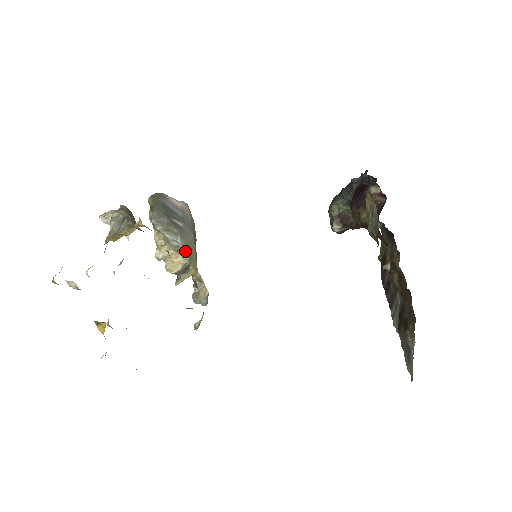
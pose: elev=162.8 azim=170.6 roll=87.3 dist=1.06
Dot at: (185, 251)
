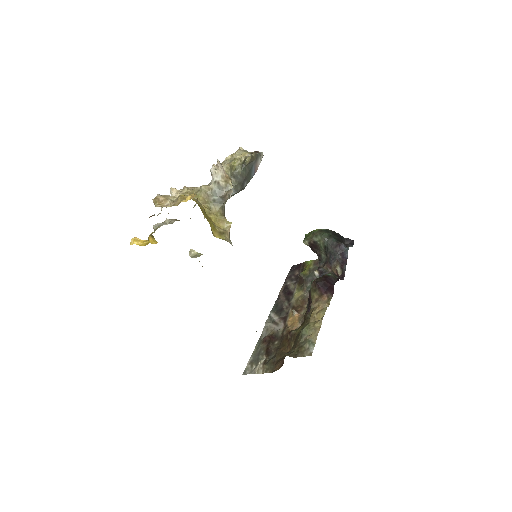
Dot at: occluded
